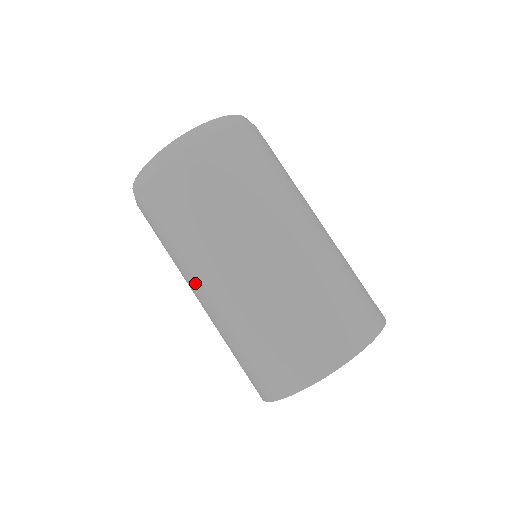
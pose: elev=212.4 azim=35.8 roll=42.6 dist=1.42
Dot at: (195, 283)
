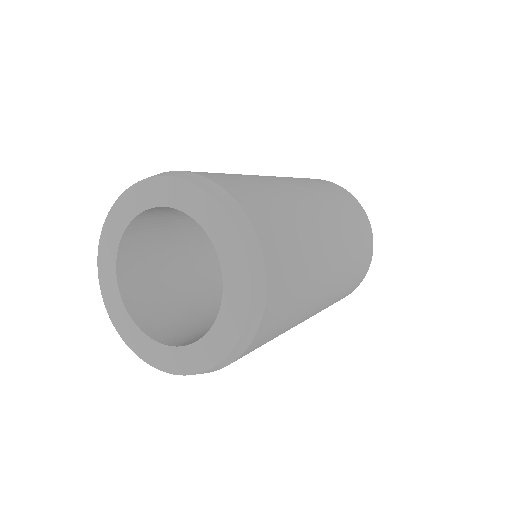
Dot at: occluded
